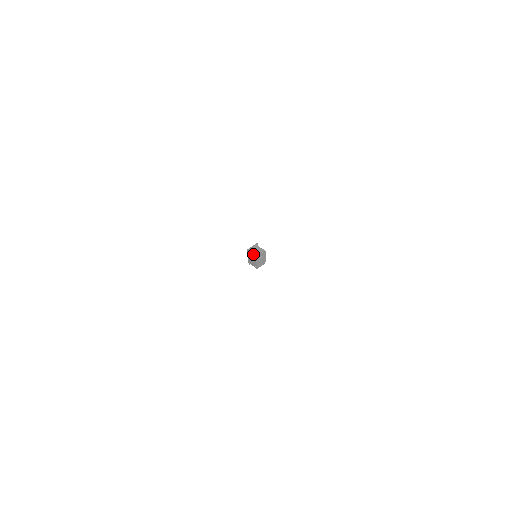
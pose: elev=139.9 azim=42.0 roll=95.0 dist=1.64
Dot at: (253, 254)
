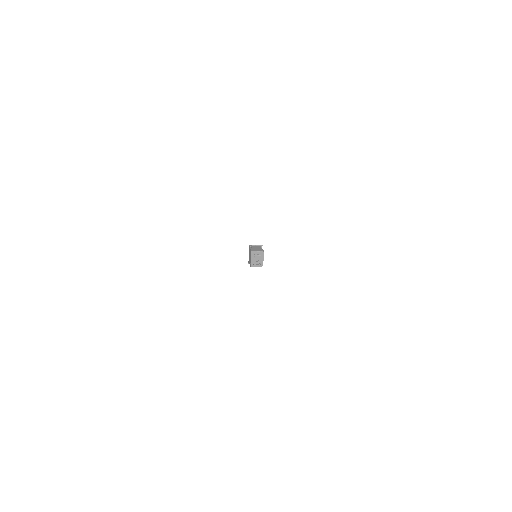
Dot at: (251, 249)
